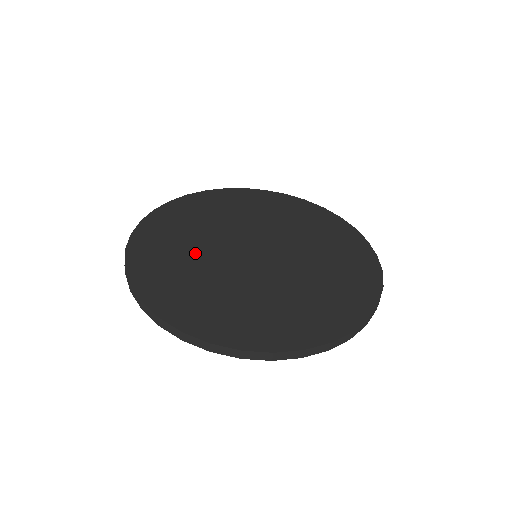
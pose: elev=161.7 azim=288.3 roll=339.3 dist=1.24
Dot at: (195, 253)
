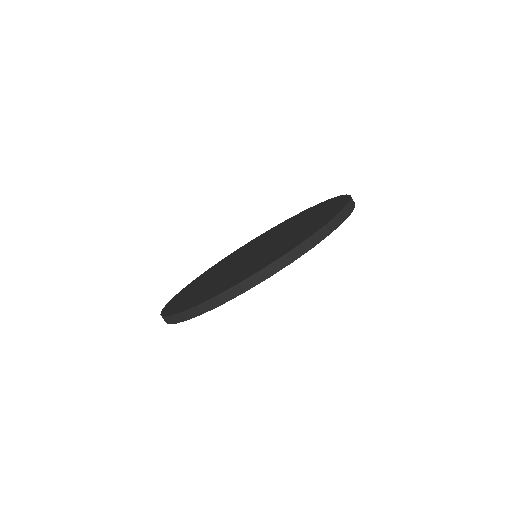
Dot at: (232, 273)
